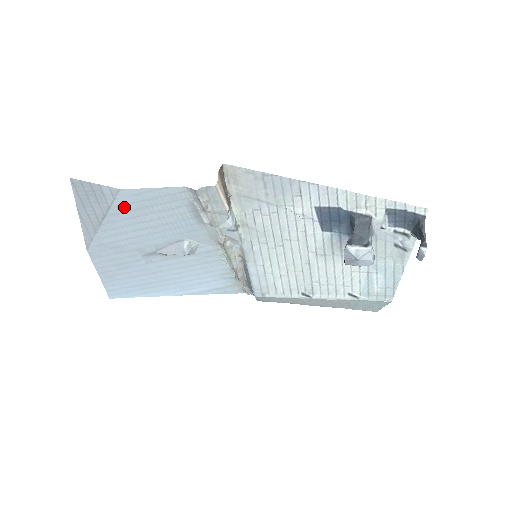
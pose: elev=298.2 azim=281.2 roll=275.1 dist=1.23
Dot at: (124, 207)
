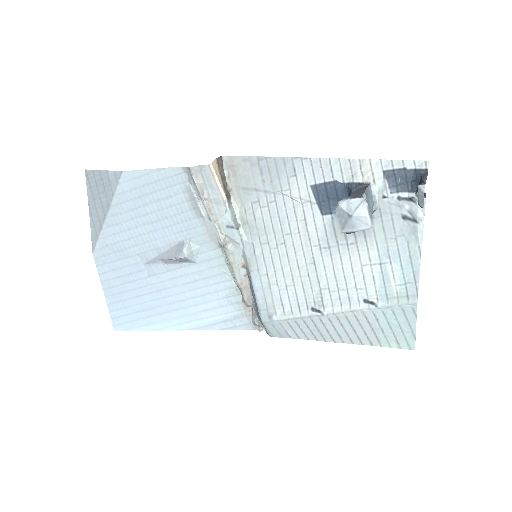
Dot at: (126, 195)
